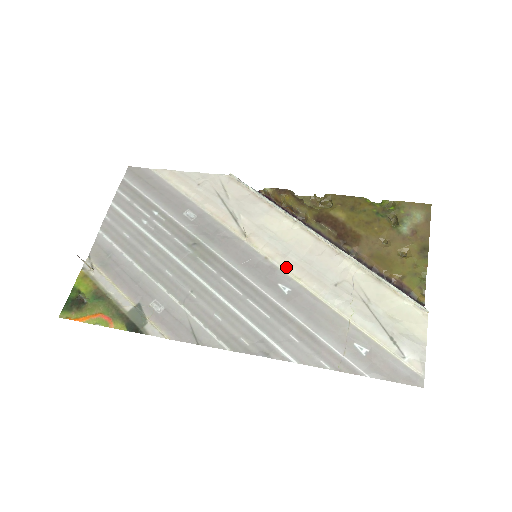
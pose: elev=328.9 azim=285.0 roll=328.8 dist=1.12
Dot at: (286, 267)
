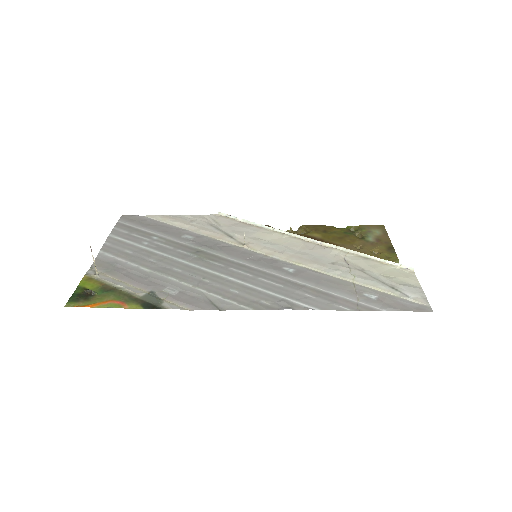
Dot at: (286, 258)
